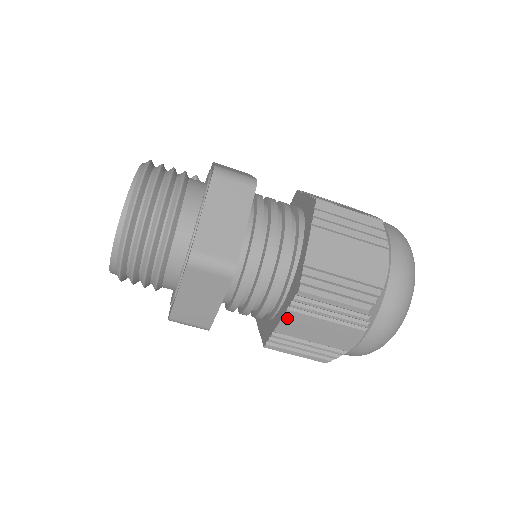
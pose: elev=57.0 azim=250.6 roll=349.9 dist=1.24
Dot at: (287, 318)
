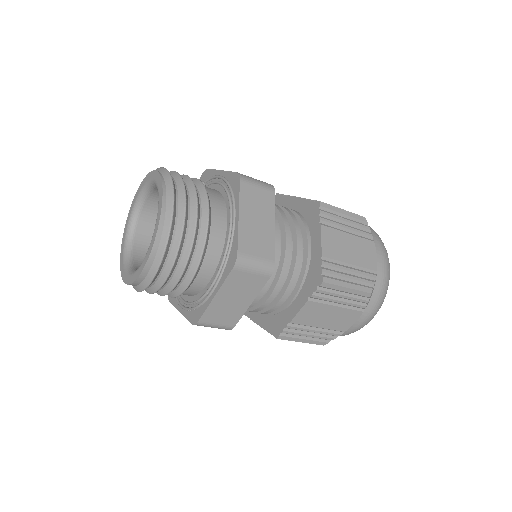
Dot at: (305, 308)
